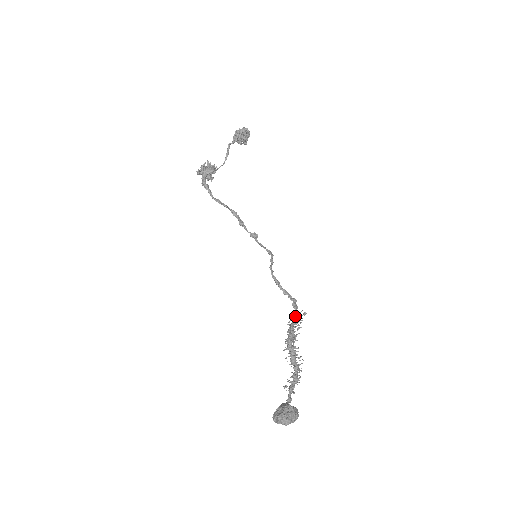
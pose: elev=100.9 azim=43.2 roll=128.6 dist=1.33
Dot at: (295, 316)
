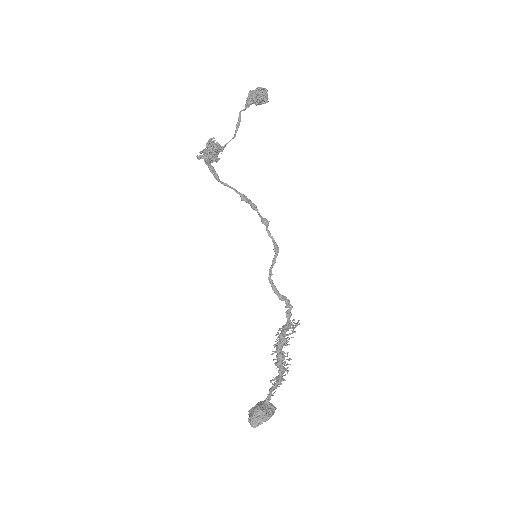
Dot at: (286, 326)
